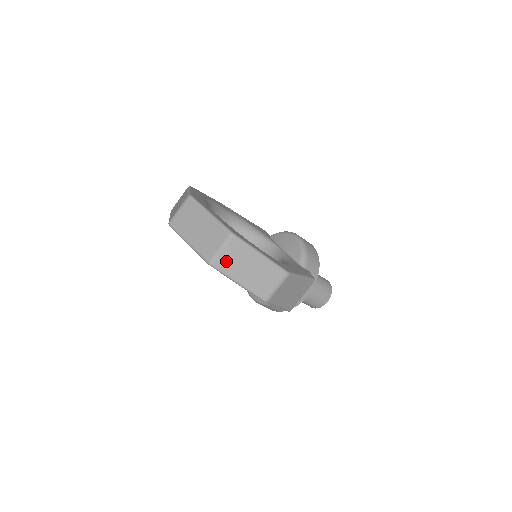
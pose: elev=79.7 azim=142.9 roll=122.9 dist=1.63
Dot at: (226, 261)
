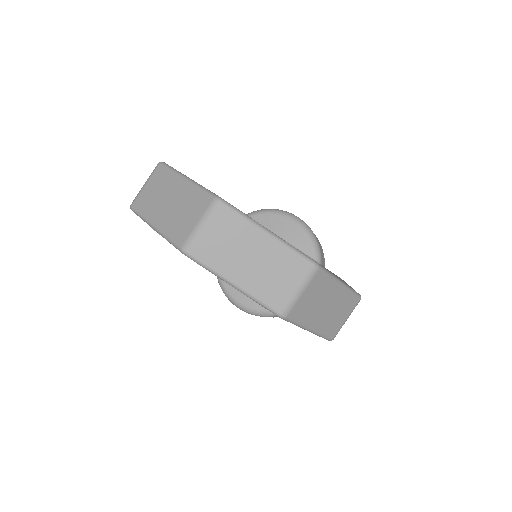
Dot at: (303, 306)
